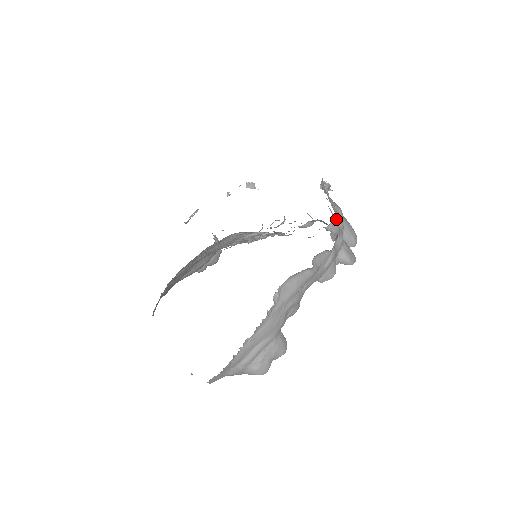
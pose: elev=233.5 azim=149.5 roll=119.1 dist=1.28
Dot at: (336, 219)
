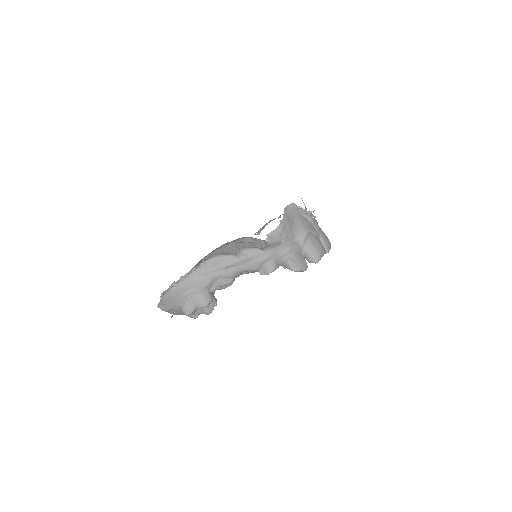
Dot at: (278, 230)
